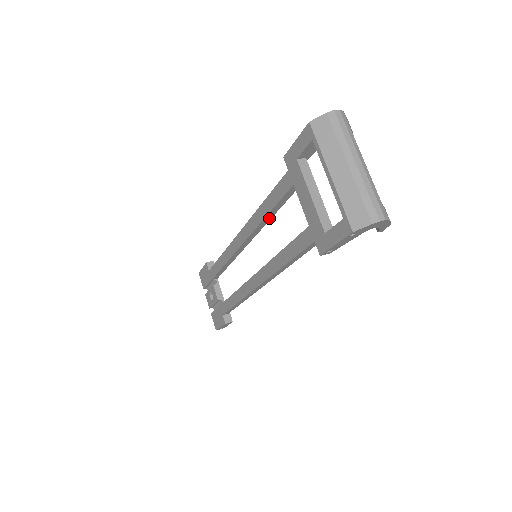
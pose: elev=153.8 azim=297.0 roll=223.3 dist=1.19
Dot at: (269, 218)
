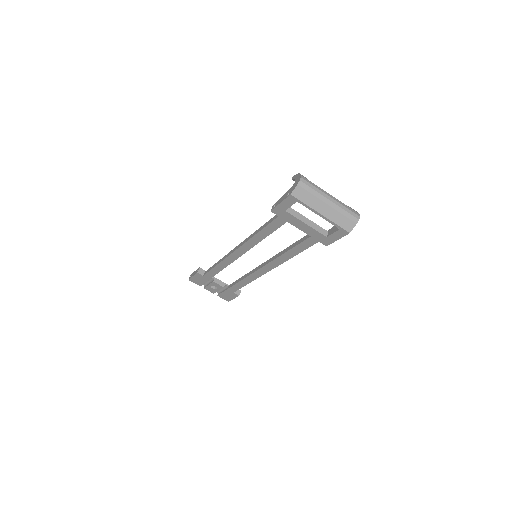
Dot at: occluded
